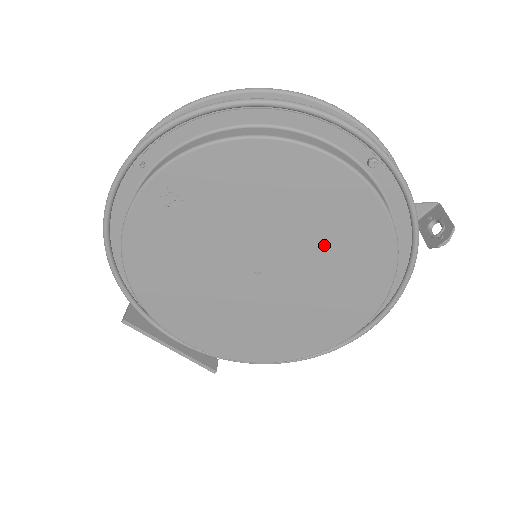
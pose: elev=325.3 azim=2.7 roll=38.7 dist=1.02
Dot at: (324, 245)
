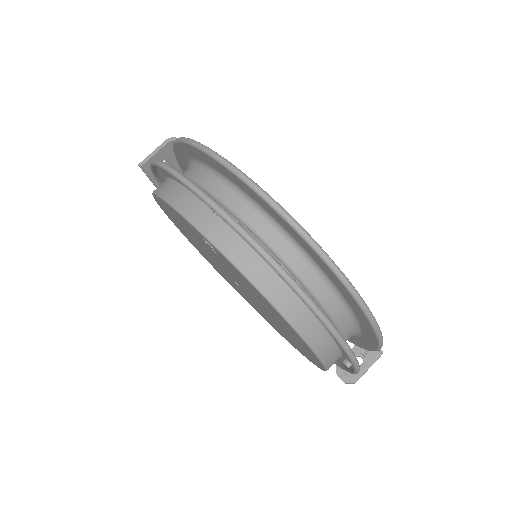
Dot at: (281, 328)
